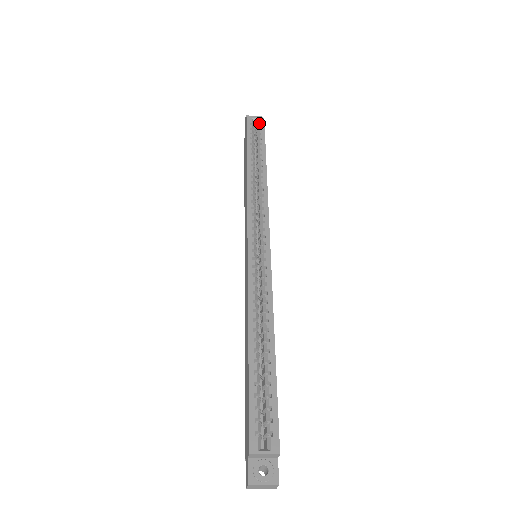
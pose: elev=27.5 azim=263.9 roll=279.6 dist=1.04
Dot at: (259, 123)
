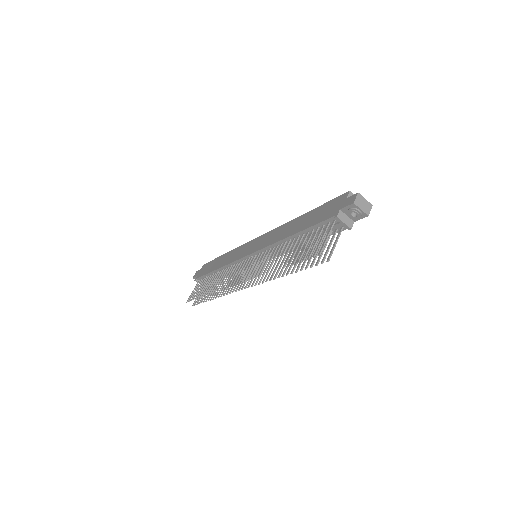
Dot at: occluded
